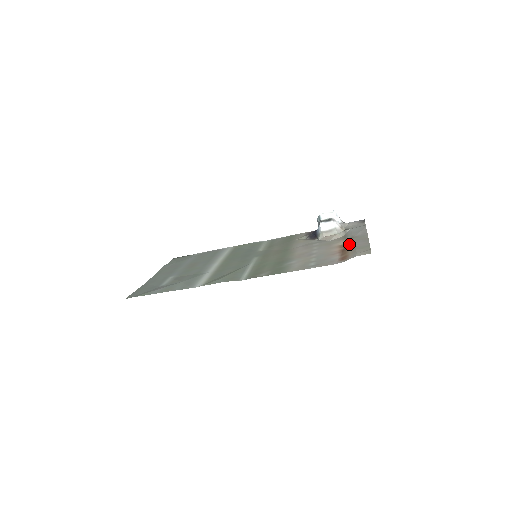
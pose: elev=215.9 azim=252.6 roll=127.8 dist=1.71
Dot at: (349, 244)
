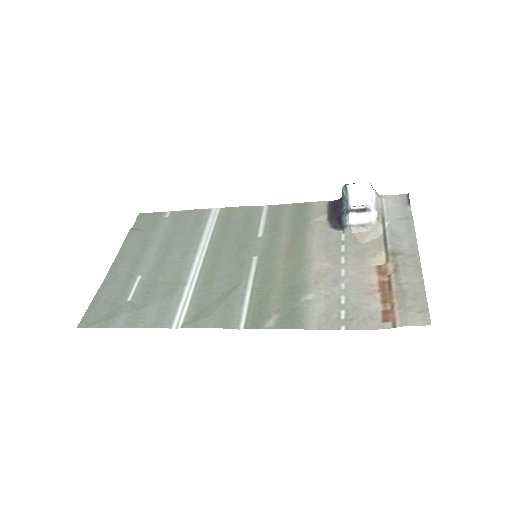
Dot at: (393, 273)
